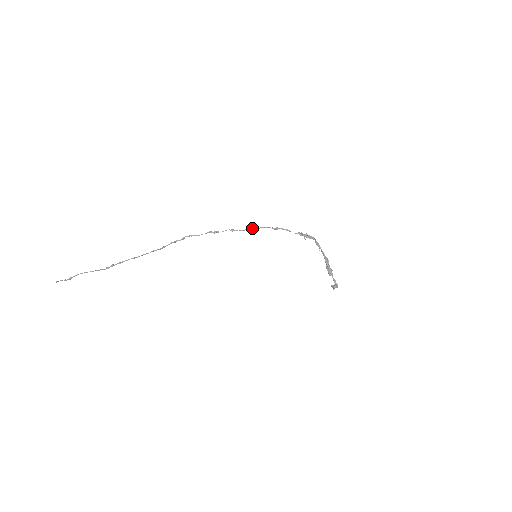
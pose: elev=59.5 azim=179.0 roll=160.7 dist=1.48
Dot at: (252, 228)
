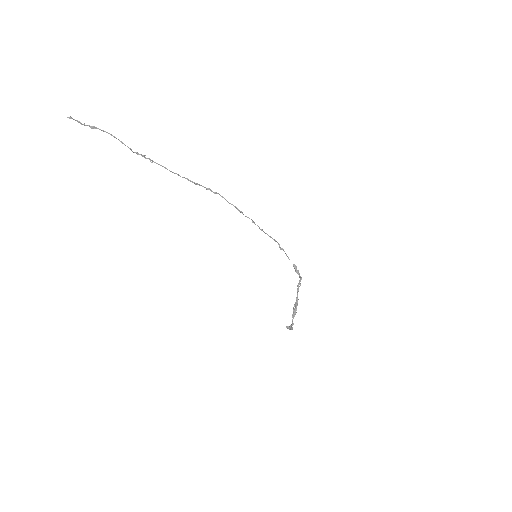
Dot at: occluded
